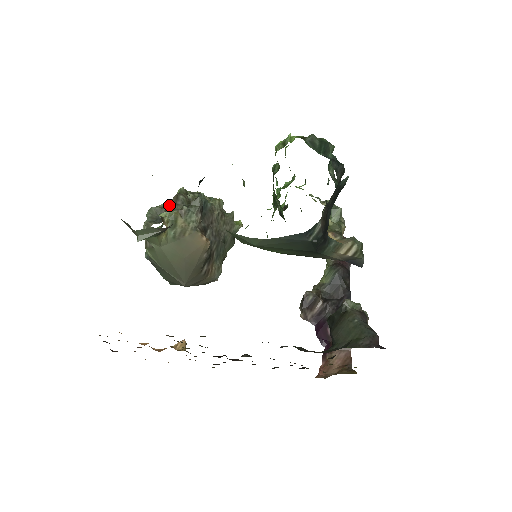
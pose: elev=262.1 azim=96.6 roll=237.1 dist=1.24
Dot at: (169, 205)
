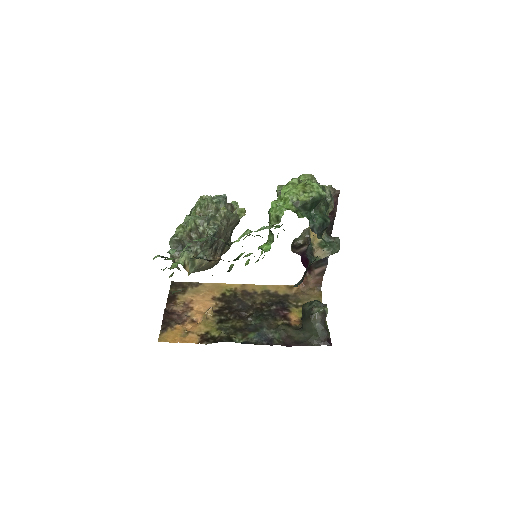
Dot at: (185, 236)
